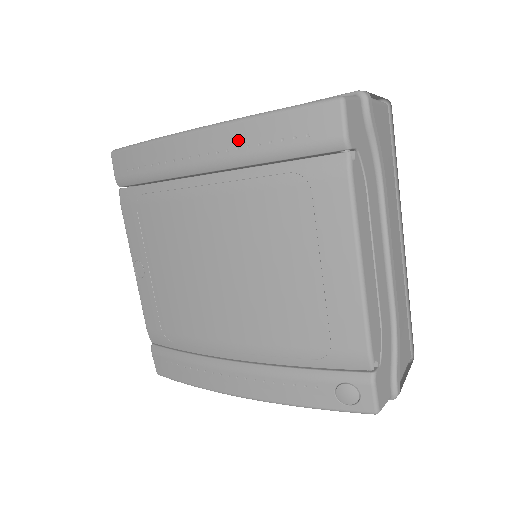
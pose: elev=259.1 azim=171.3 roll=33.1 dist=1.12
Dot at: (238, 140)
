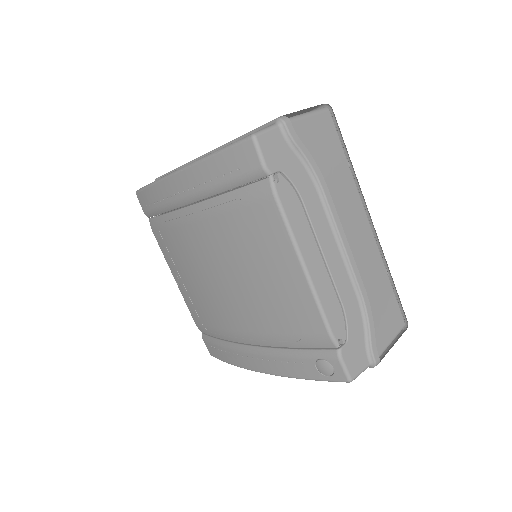
Dot at: (198, 179)
